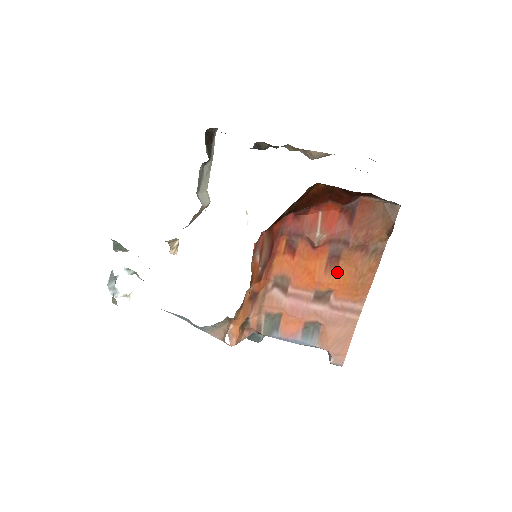
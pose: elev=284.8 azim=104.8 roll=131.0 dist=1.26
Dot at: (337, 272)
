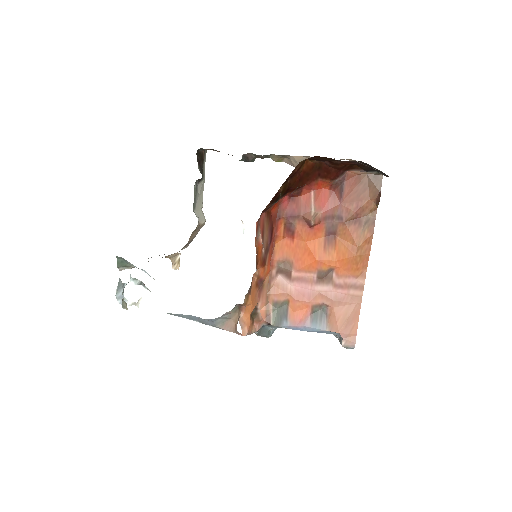
Dot at: (335, 249)
